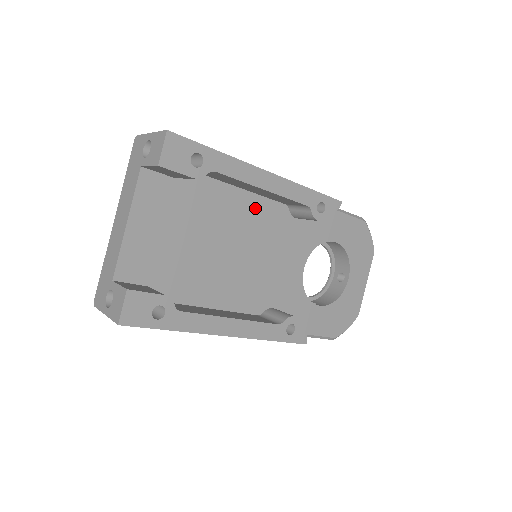
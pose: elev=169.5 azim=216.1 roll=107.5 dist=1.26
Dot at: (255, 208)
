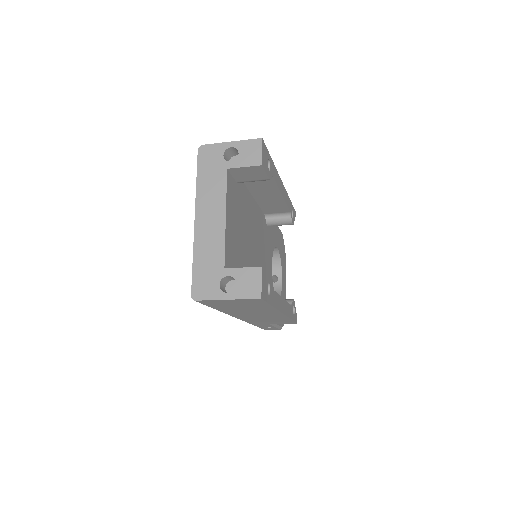
Dot at: (257, 215)
